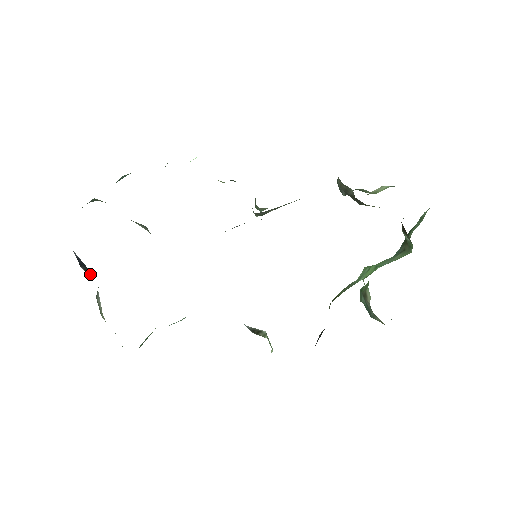
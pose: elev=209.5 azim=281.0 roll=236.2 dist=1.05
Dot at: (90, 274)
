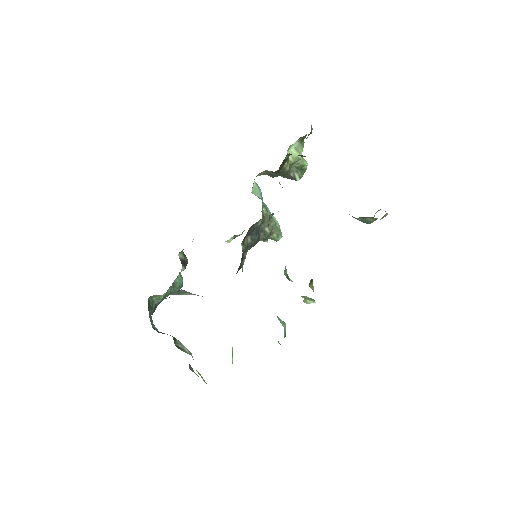
Dot at: occluded
